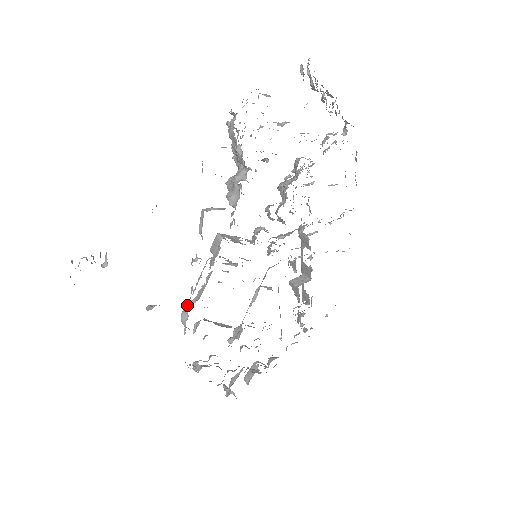
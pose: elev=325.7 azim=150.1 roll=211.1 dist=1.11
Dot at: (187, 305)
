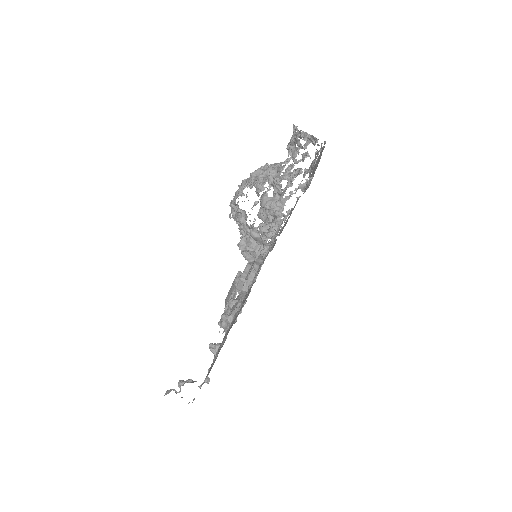
Dot at: (228, 323)
